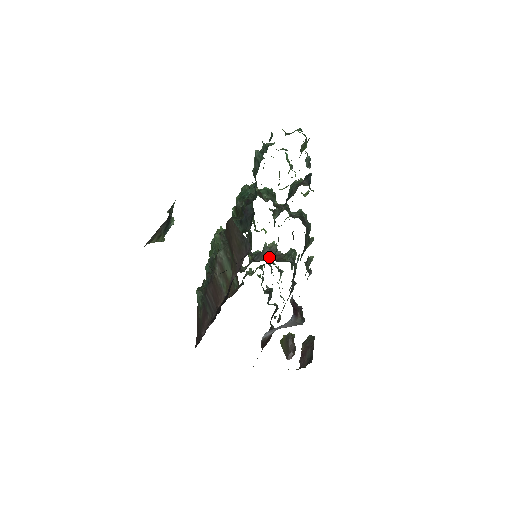
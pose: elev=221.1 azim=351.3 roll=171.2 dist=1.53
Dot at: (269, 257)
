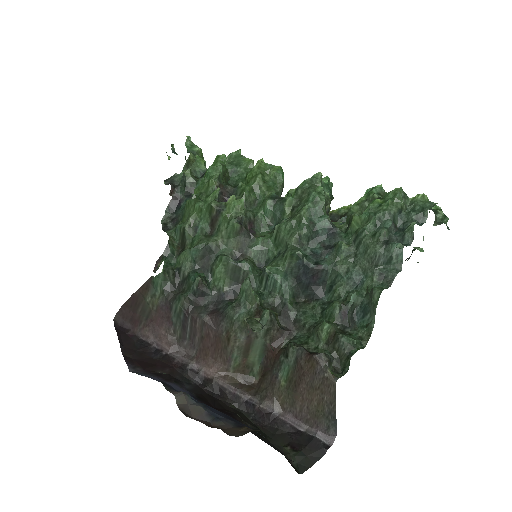
Dot at: occluded
